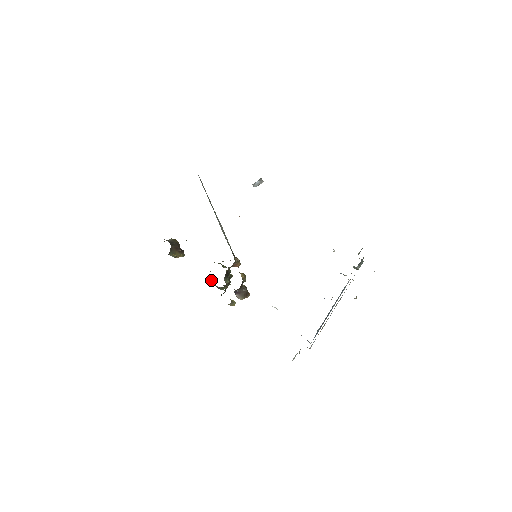
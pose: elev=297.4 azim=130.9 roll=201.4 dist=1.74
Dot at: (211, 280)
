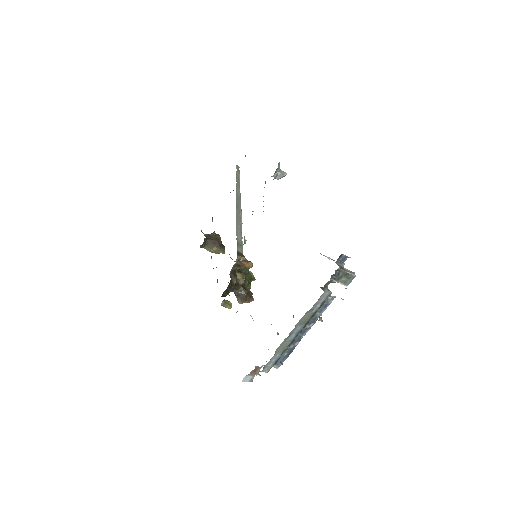
Dot at: occluded
